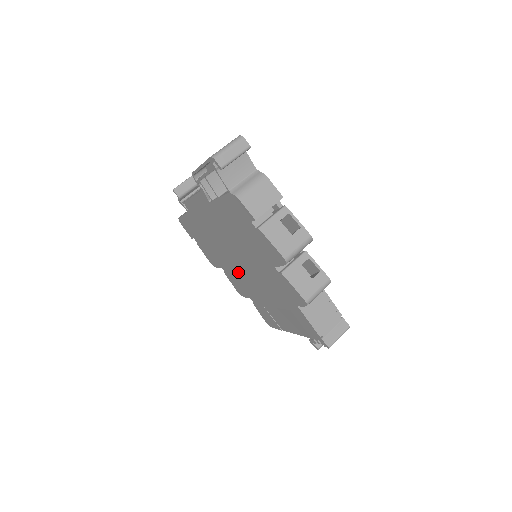
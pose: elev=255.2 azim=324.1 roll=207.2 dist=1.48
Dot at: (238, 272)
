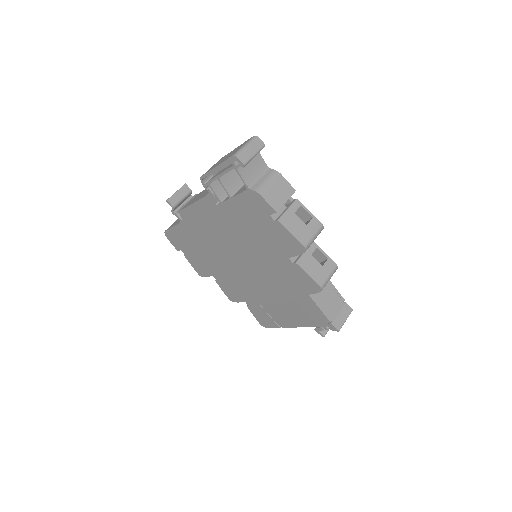
Dot at: (236, 275)
